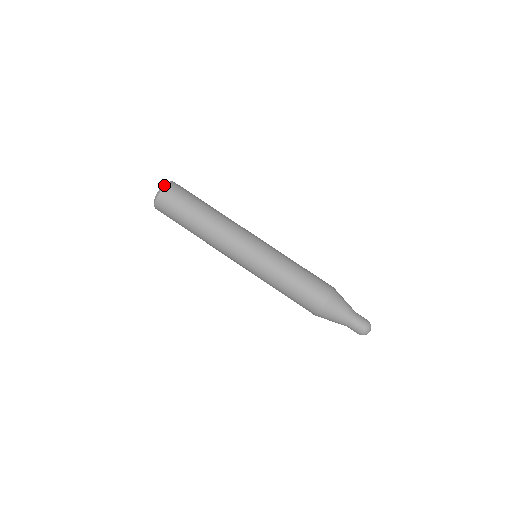
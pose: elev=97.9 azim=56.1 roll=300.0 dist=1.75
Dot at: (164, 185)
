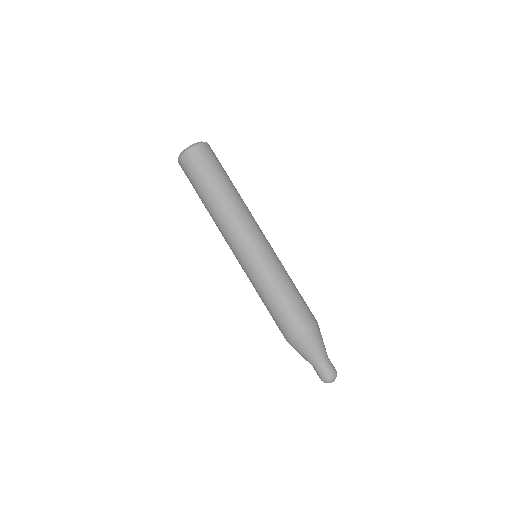
Dot at: occluded
